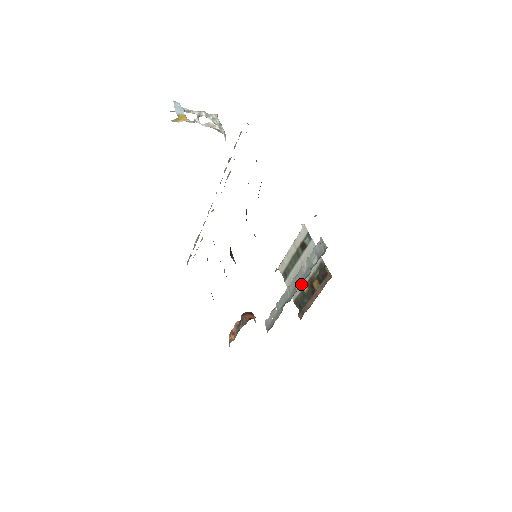
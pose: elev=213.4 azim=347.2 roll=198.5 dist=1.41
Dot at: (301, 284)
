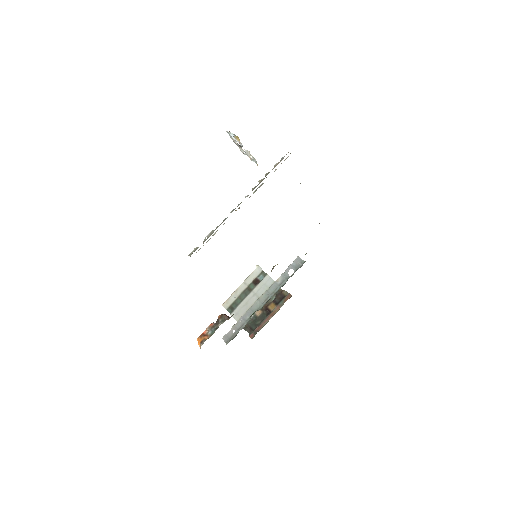
Dot at: occluded
